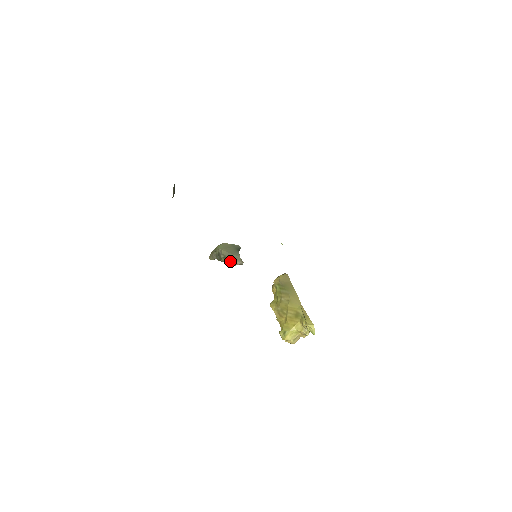
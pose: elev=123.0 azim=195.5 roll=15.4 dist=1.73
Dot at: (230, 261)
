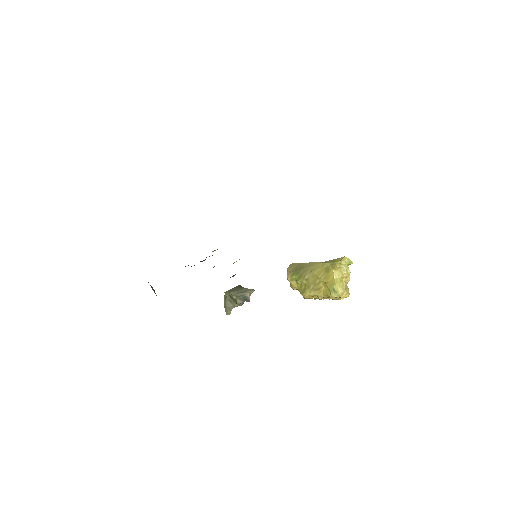
Dot at: (243, 297)
